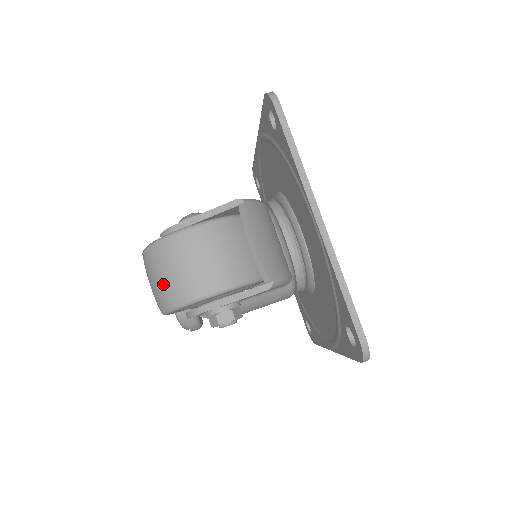
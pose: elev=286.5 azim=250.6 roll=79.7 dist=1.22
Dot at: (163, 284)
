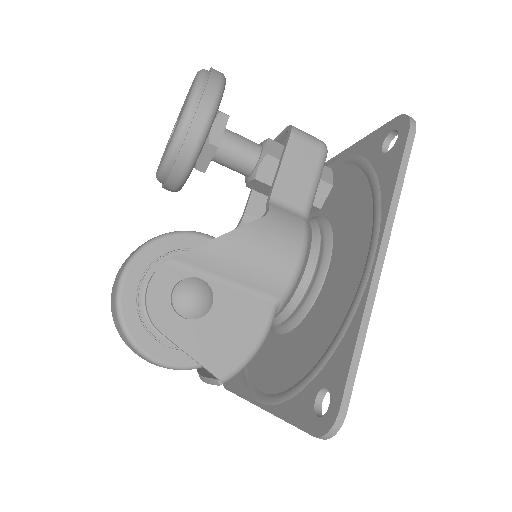
Dot at: occluded
